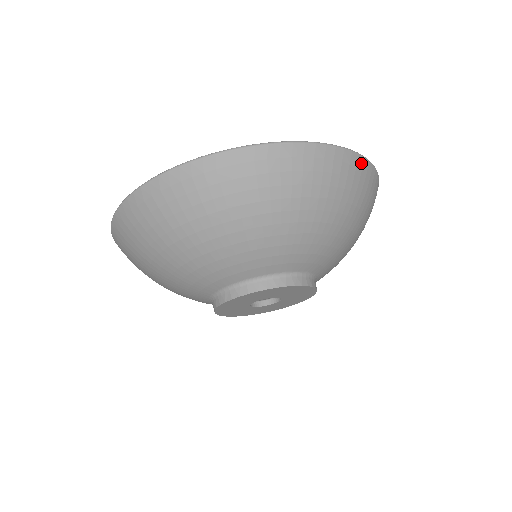
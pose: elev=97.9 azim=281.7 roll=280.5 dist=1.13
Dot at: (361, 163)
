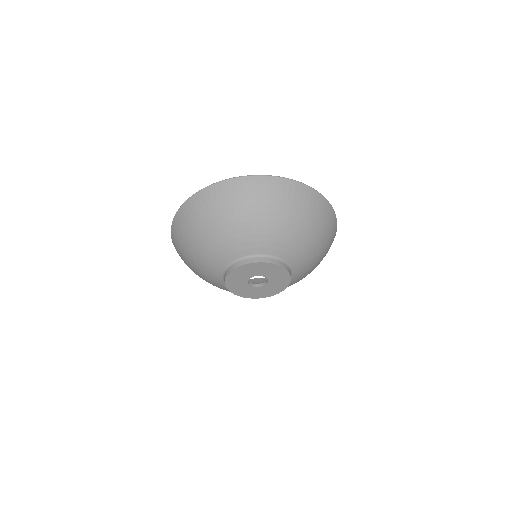
Dot at: (323, 201)
